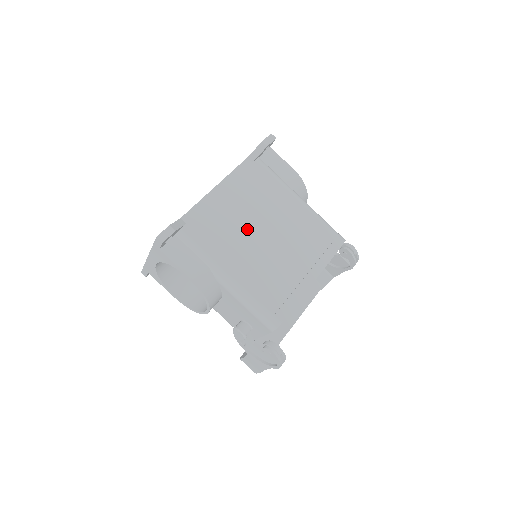
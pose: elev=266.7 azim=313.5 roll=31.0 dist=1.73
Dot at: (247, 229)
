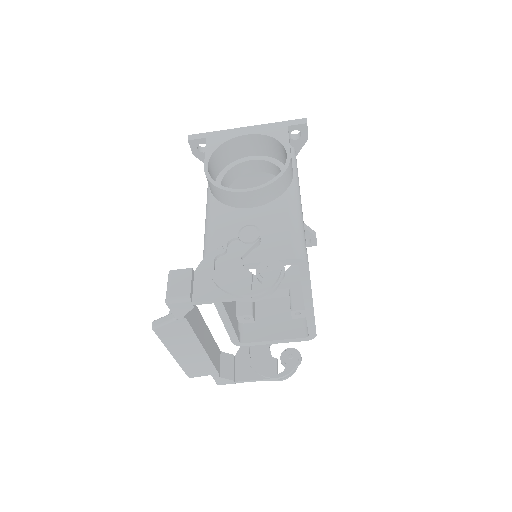
Dot at: occluded
